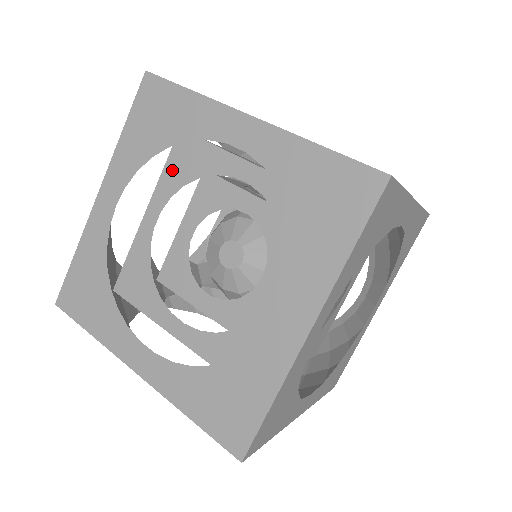
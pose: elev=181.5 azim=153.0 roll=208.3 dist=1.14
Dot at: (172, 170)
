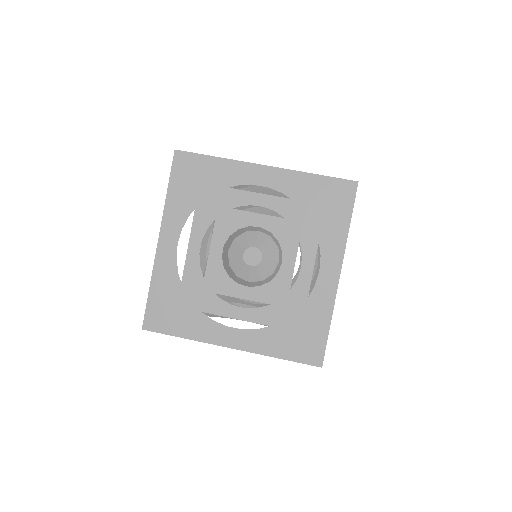
Dot at: (202, 211)
